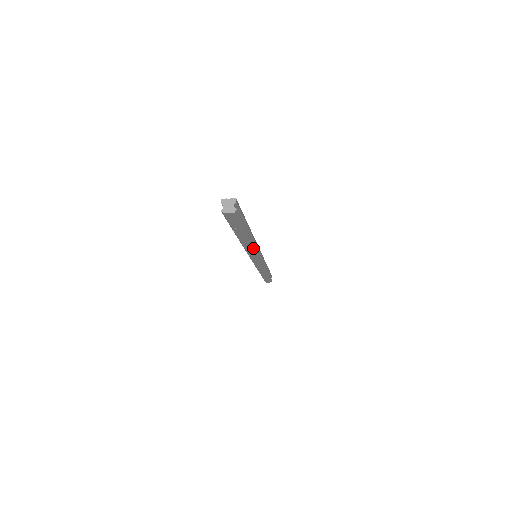
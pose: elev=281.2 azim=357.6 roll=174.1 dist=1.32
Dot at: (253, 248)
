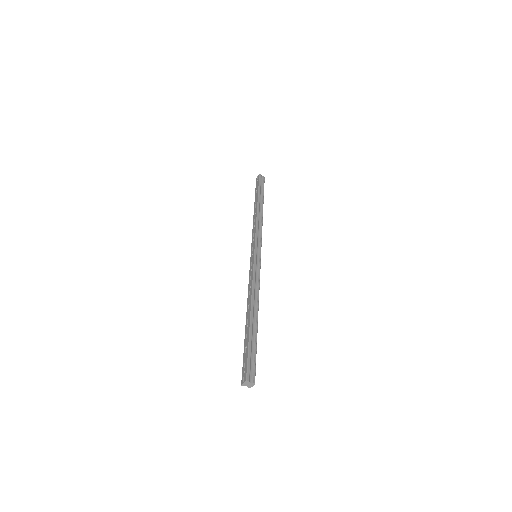
Dot at: occluded
